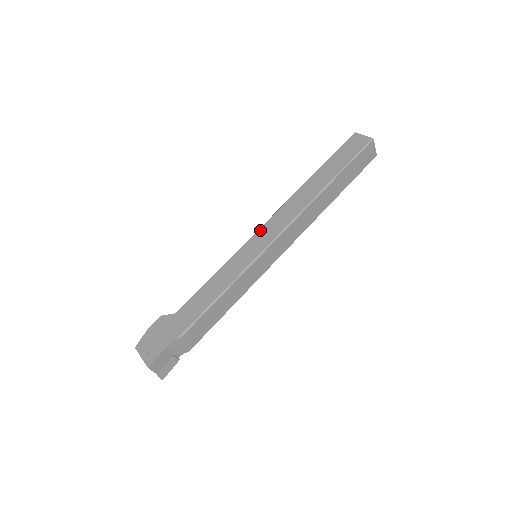
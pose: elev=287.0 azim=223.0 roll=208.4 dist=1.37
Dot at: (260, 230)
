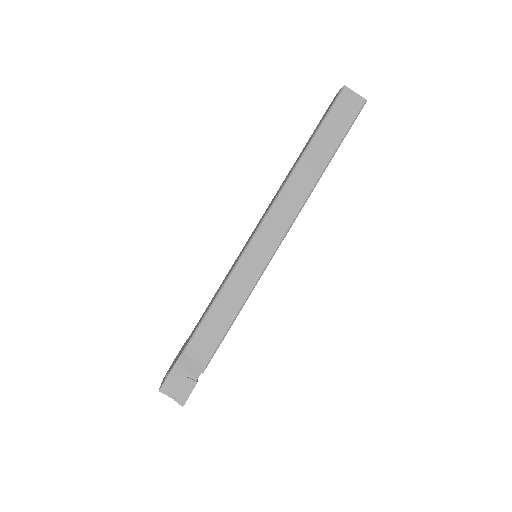
Dot at: (254, 229)
